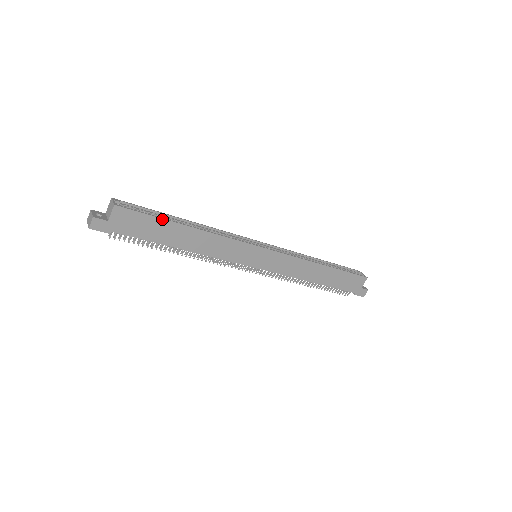
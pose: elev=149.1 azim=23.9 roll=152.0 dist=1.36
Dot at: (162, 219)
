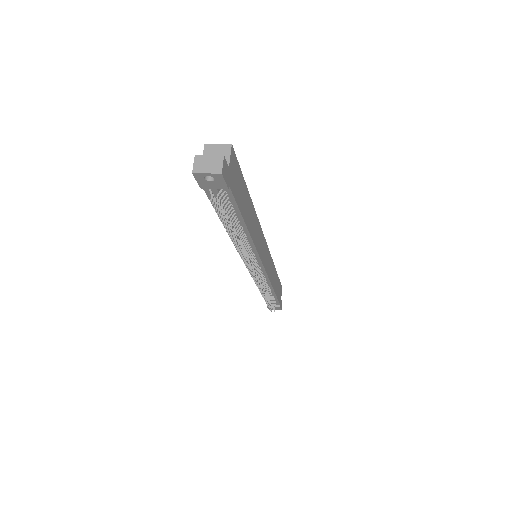
Dot at: (244, 181)
